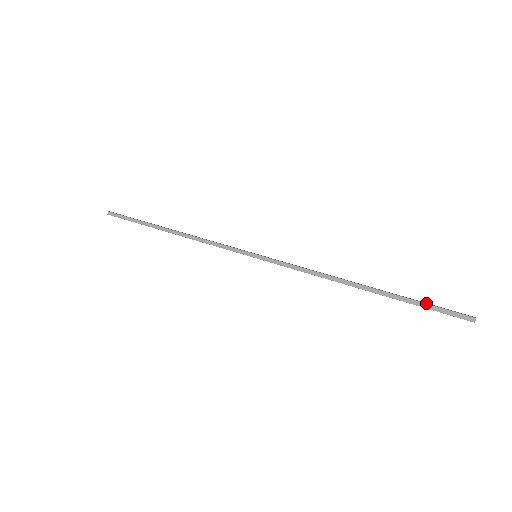
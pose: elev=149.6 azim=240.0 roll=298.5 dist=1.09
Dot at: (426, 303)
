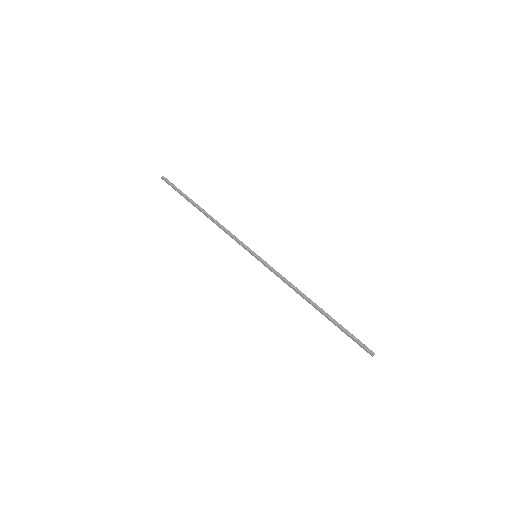
Dot at: (349, 335)
